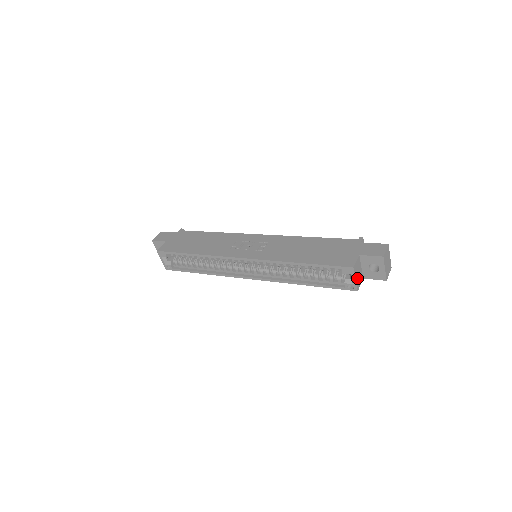
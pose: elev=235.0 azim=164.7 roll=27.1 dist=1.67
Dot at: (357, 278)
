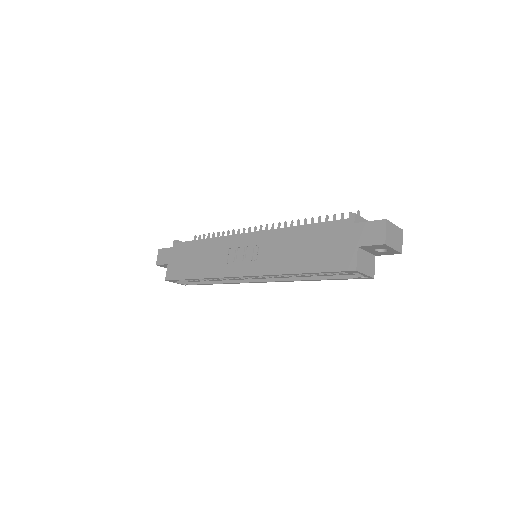
Dot at: (367, 269)
